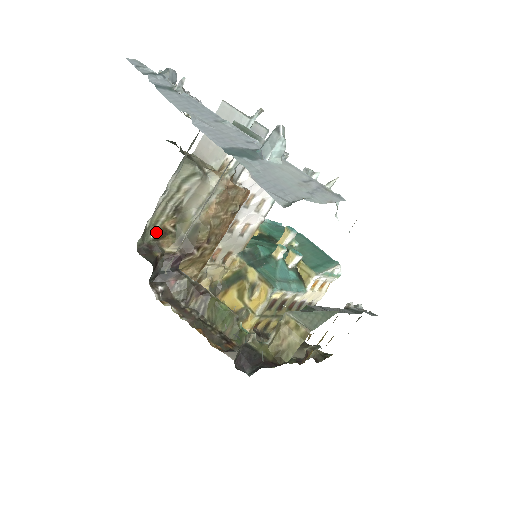
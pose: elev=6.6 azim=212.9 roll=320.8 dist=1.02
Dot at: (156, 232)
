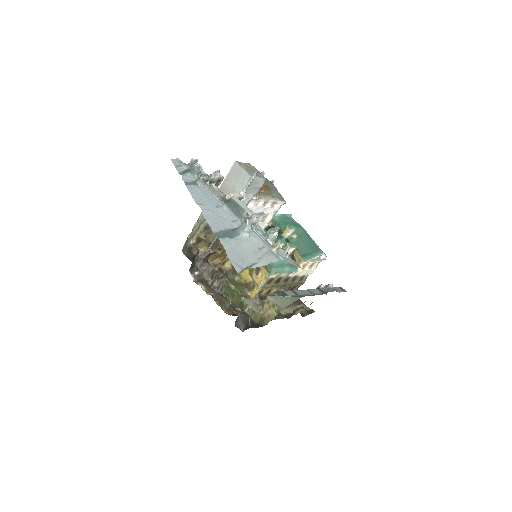
Dot at: (194, 240)
